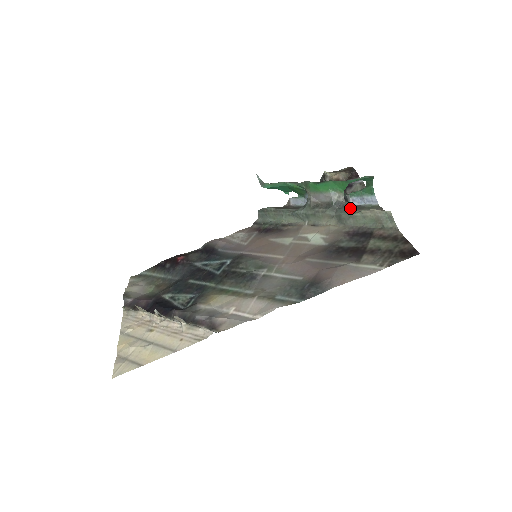
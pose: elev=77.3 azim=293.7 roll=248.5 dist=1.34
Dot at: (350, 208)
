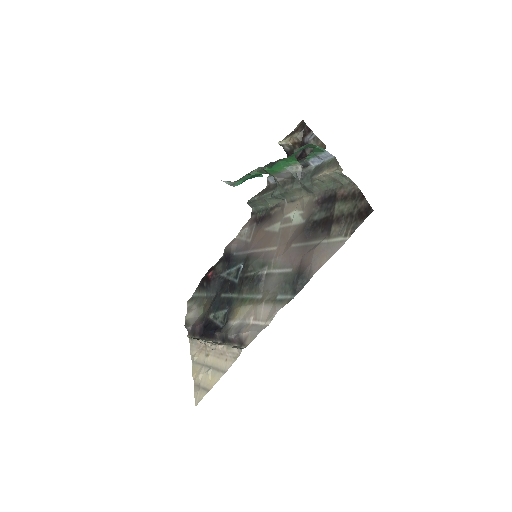
Dot at: (310, 174)
